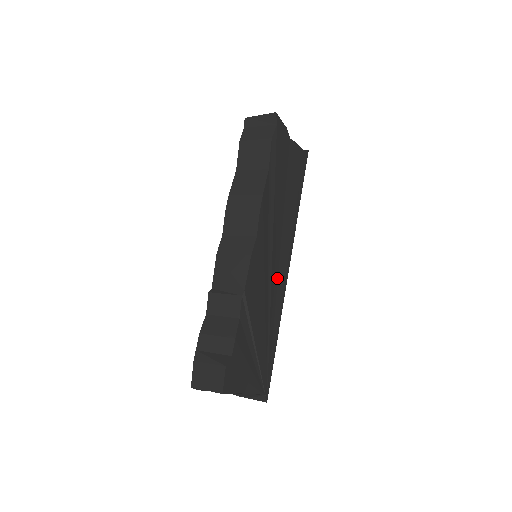
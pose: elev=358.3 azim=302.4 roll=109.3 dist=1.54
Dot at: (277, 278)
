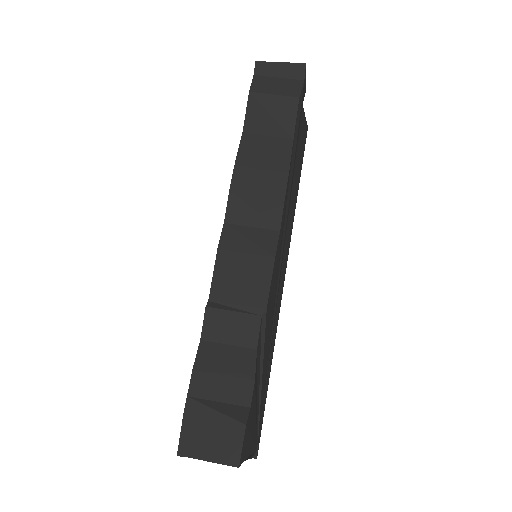
Dot at: occluded
